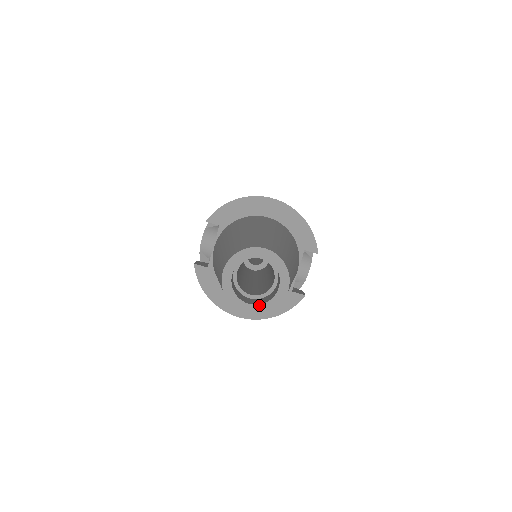
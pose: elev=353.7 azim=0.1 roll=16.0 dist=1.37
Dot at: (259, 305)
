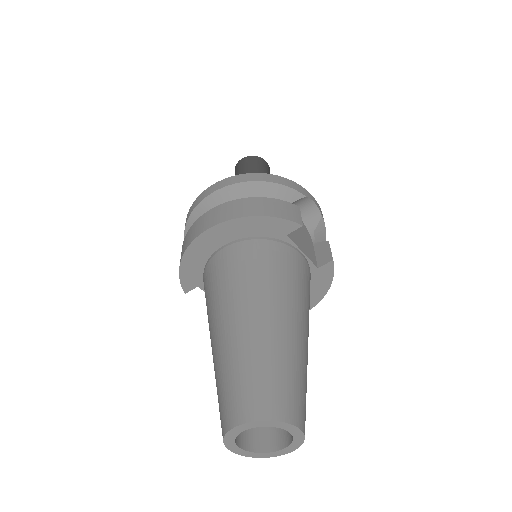
Dot at: (289, 446)
